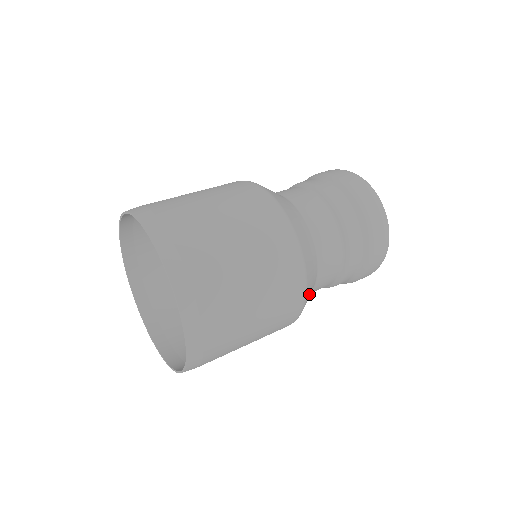
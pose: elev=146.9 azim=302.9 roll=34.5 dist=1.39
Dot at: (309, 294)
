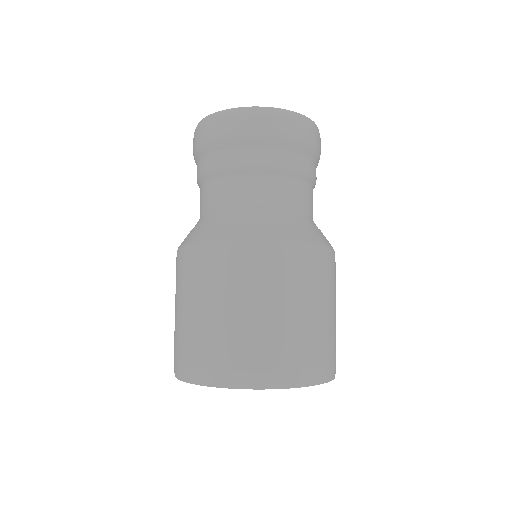
Dot at: occluded
